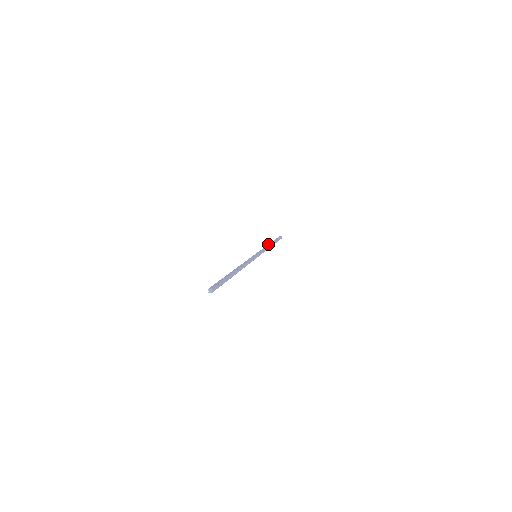
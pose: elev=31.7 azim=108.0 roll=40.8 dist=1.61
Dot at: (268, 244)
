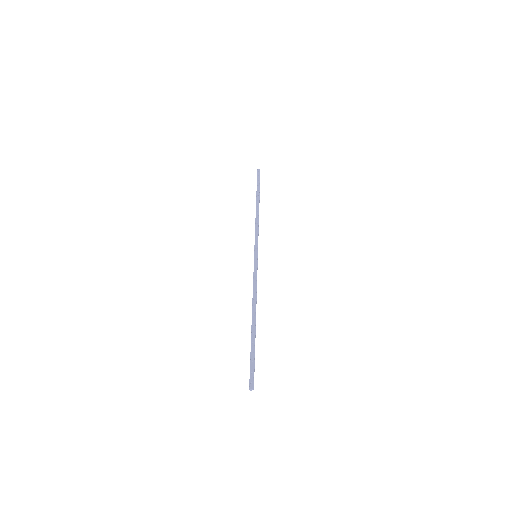
Dot at: (256, 209)
